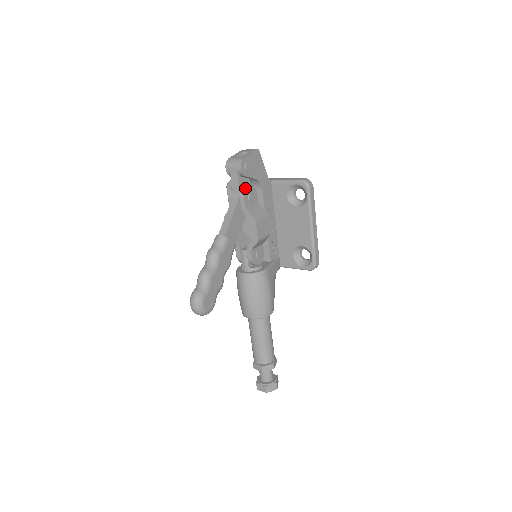
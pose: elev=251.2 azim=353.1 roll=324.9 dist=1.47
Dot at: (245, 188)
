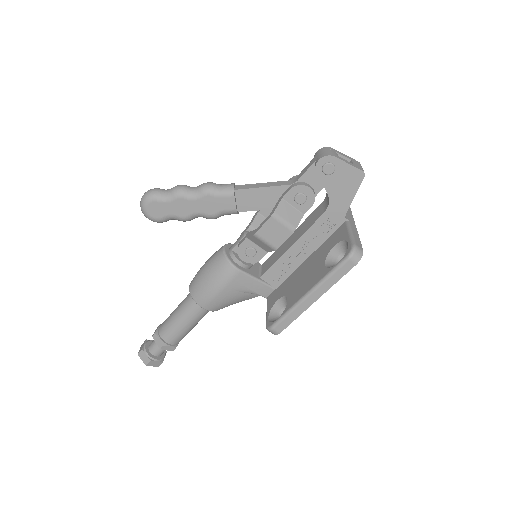
Dot at: (305, 184)
